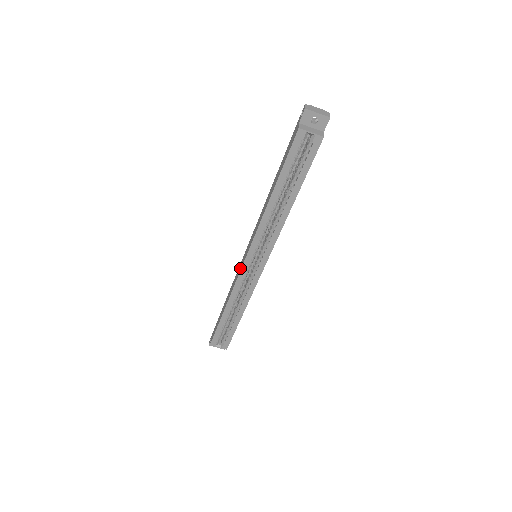
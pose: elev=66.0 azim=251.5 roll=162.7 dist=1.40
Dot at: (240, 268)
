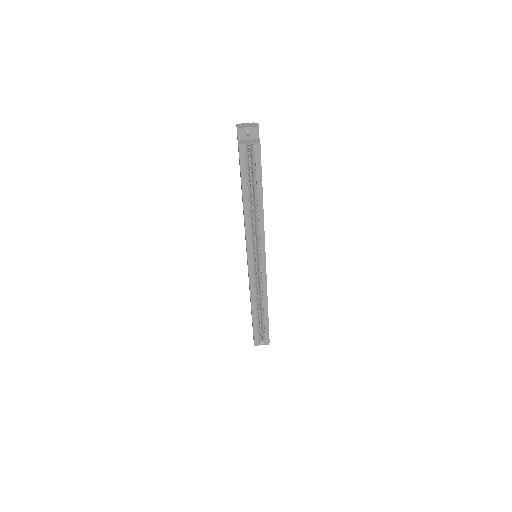
Dot at: (248, 271)
